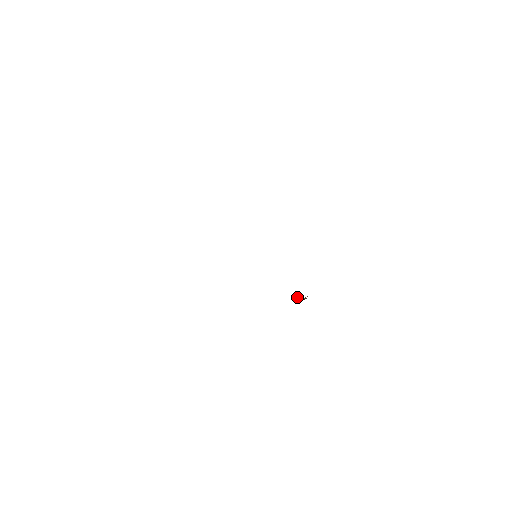
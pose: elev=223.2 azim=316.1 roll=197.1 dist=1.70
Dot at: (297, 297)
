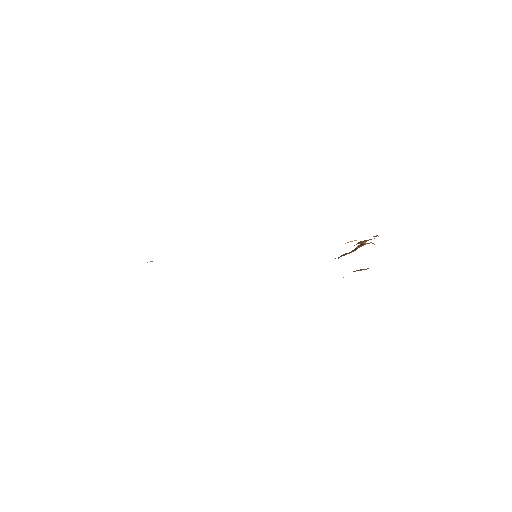
Dot at: occluded
